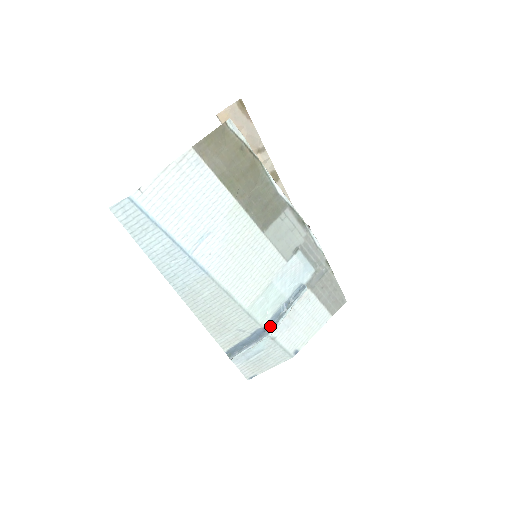
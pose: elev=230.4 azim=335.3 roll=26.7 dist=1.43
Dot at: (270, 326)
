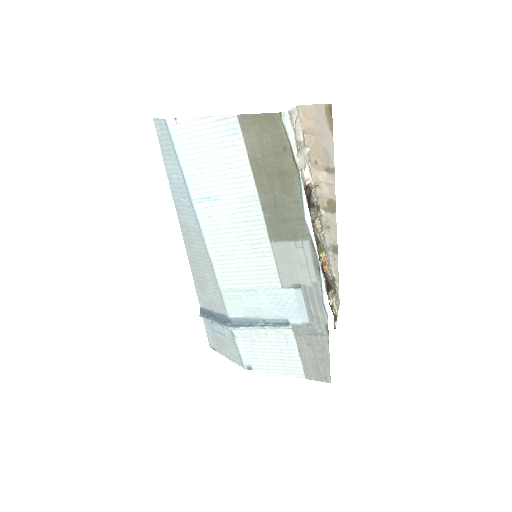
Dot at: (236, 323)
